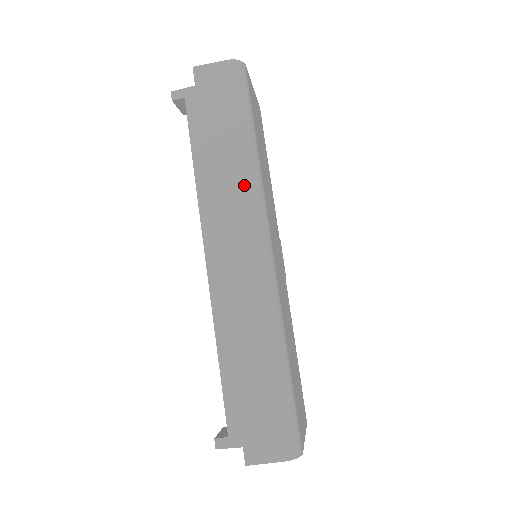
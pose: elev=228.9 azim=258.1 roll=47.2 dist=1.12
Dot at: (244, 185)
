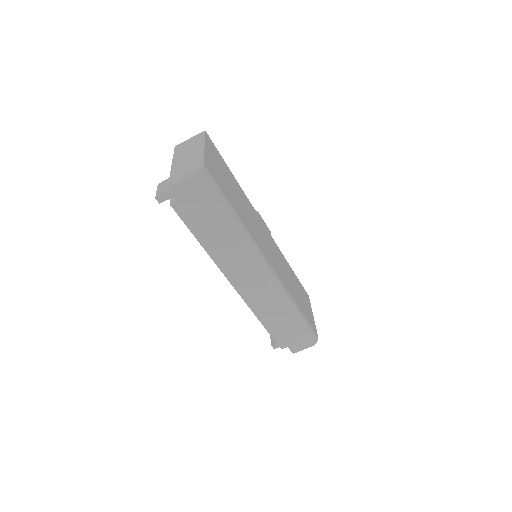
Dot at: (241, 246)
